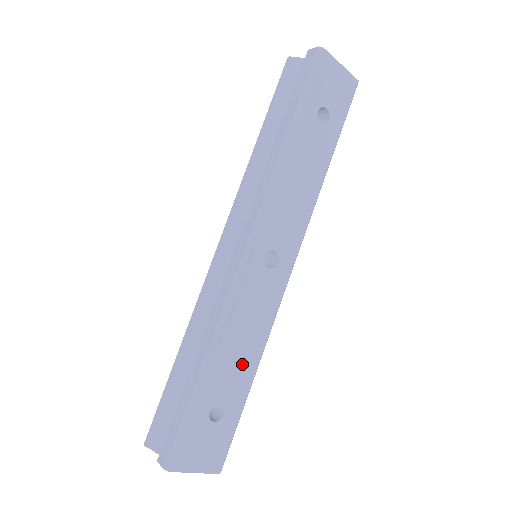
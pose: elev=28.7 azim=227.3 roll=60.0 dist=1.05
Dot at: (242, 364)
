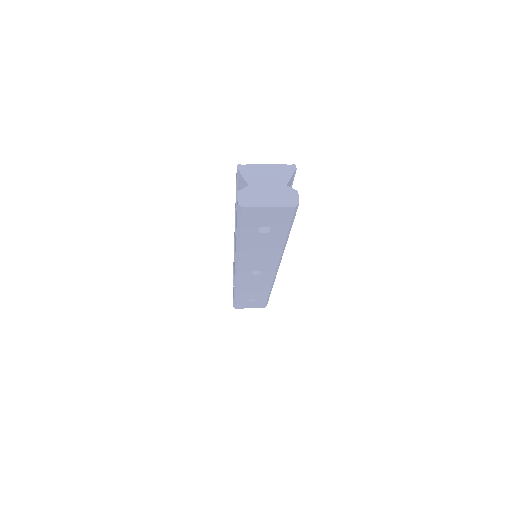
Dot at: (258, 292)
